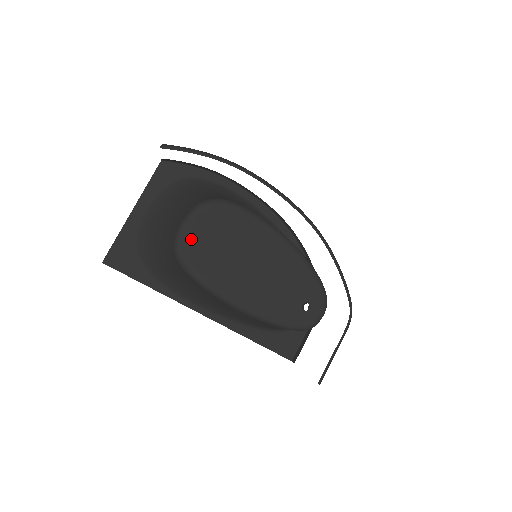
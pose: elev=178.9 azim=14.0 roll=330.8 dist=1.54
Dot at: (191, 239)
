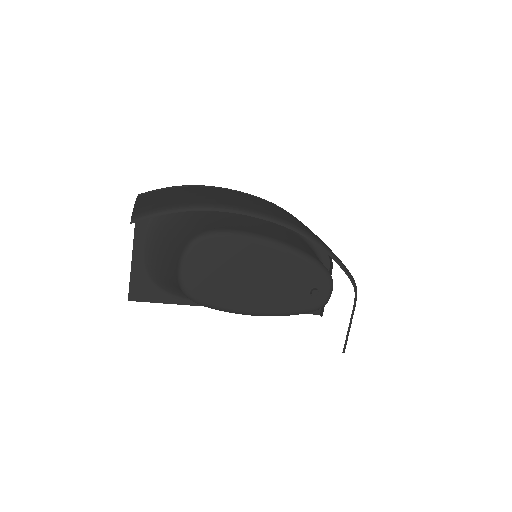
Dot at: (192, 279)
